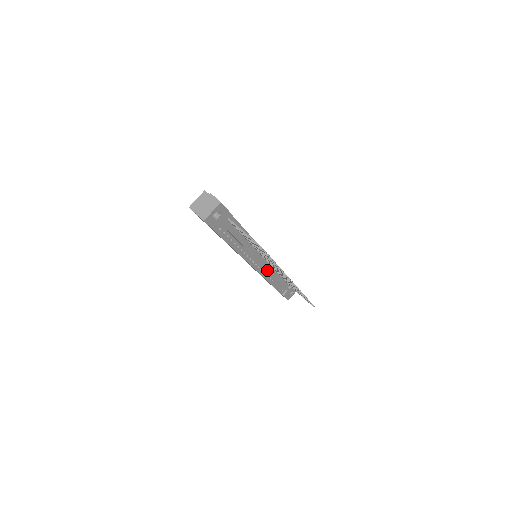
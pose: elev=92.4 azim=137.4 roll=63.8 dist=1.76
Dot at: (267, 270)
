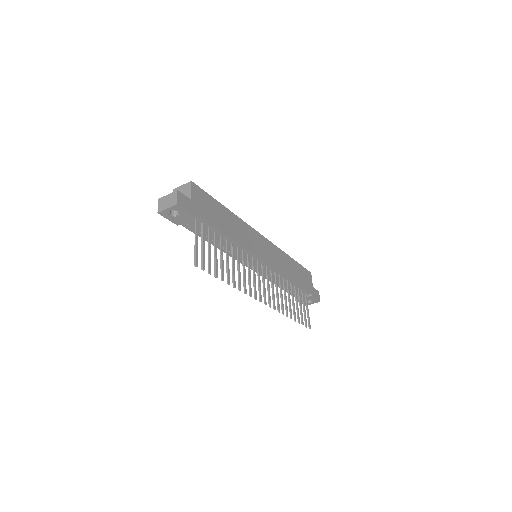
Dot at: (265, 273)
